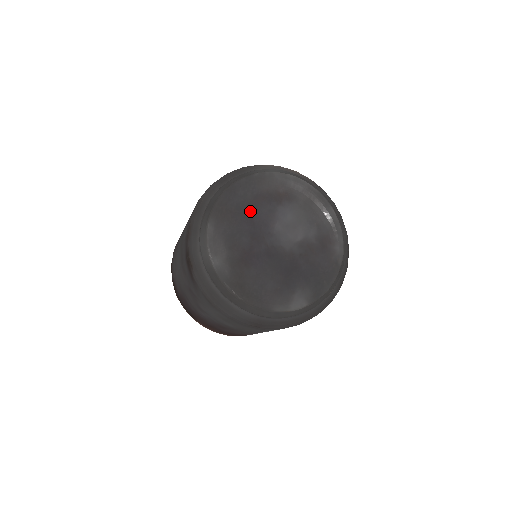
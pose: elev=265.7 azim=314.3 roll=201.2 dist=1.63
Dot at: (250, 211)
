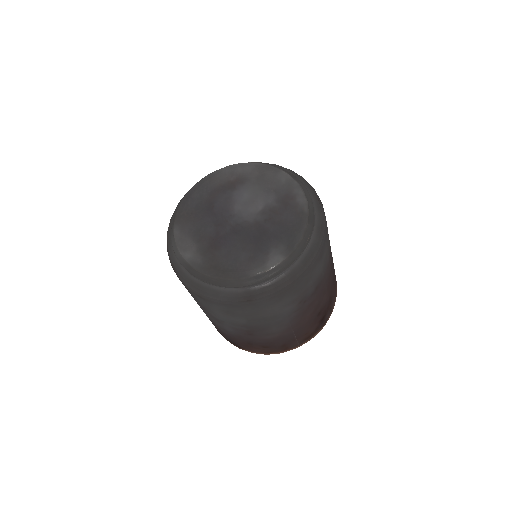
Dot at: (209, 206)
